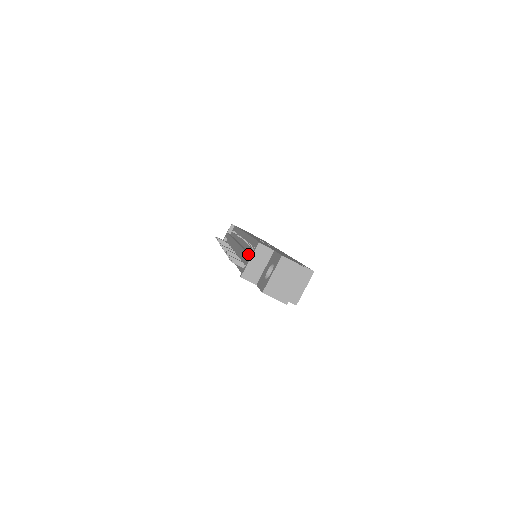
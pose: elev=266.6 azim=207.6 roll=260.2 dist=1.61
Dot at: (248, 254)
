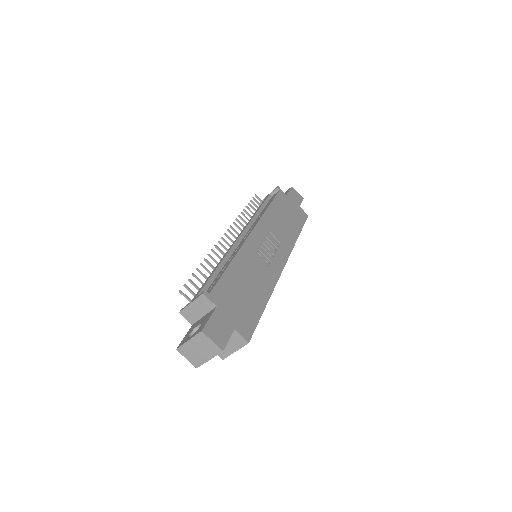
Dot at: (200, 290)
